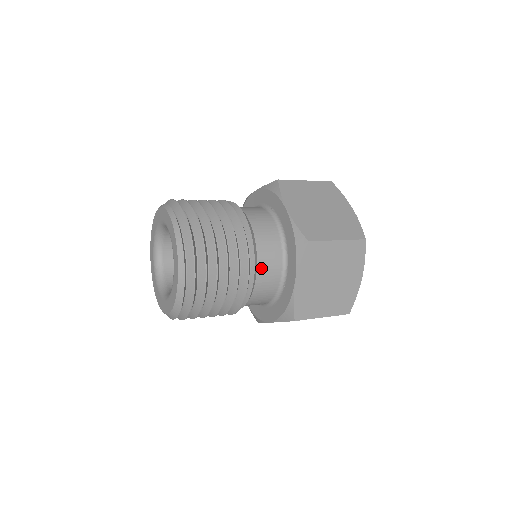
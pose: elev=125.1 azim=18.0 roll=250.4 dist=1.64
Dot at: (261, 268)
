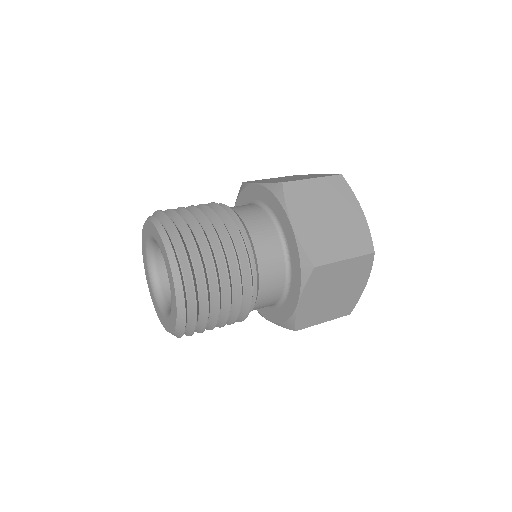
Dot at: (253, 231)
